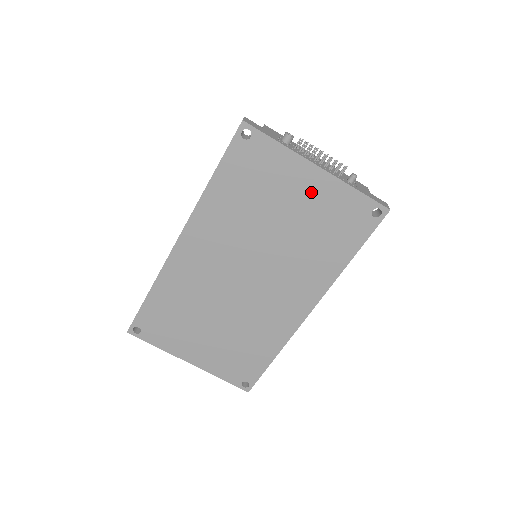
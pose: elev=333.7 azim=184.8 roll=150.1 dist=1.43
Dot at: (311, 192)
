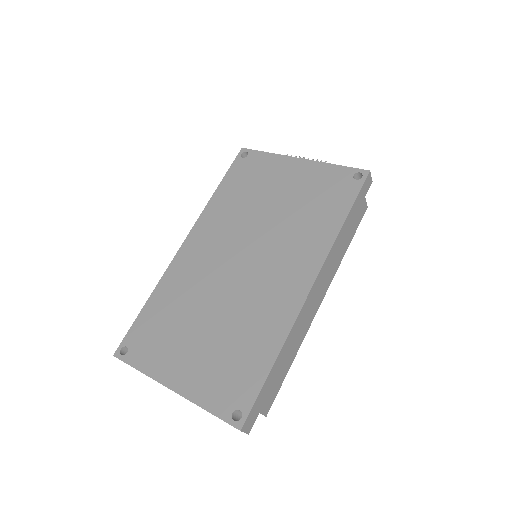
Dot at: (297, 177)
